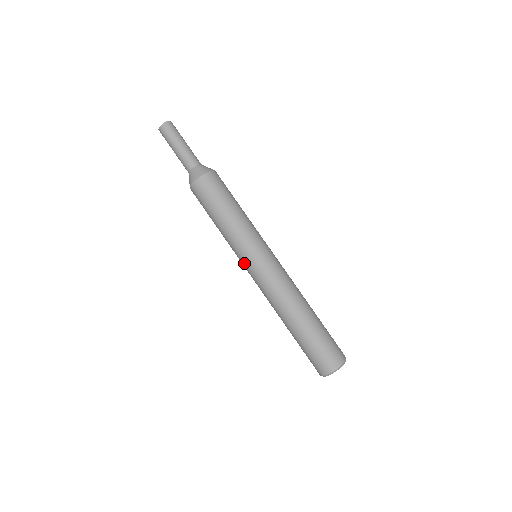
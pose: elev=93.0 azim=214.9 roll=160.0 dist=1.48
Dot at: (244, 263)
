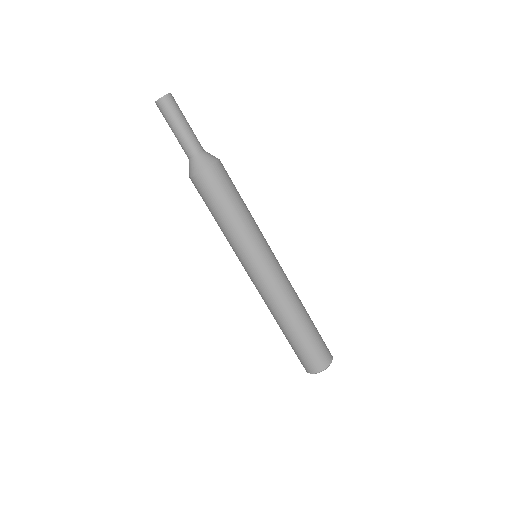
Dot at: (241, 263)
